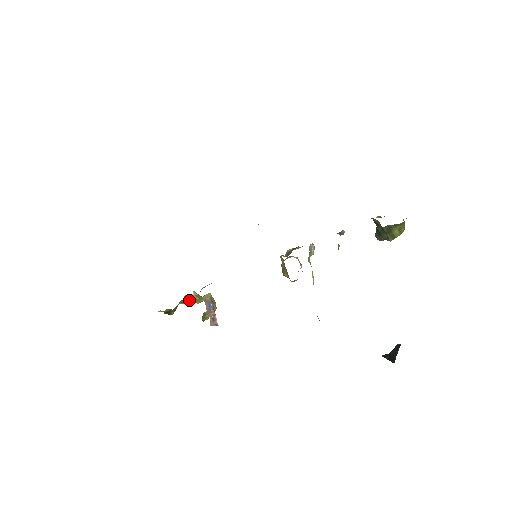
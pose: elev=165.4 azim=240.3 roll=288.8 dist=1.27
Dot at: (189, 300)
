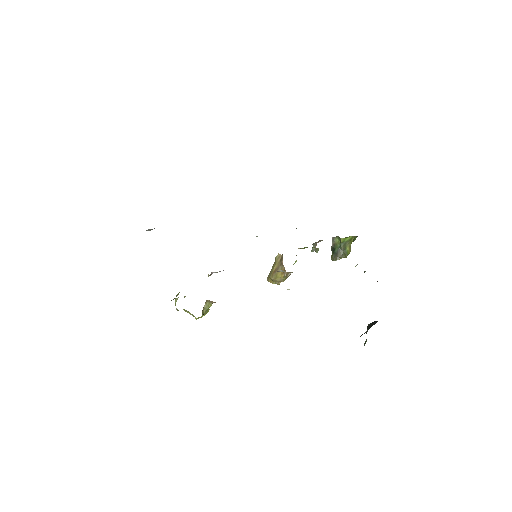
Dot at: occluded
